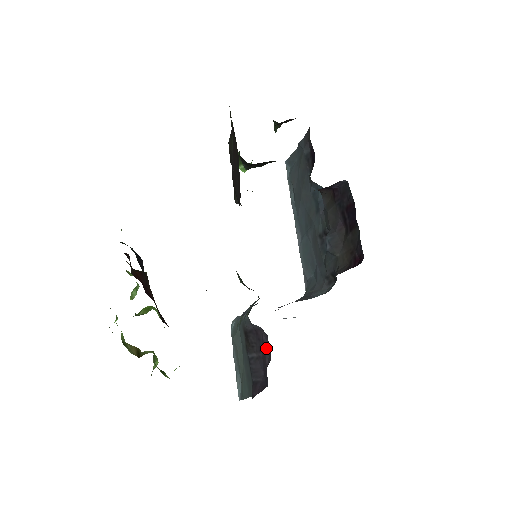
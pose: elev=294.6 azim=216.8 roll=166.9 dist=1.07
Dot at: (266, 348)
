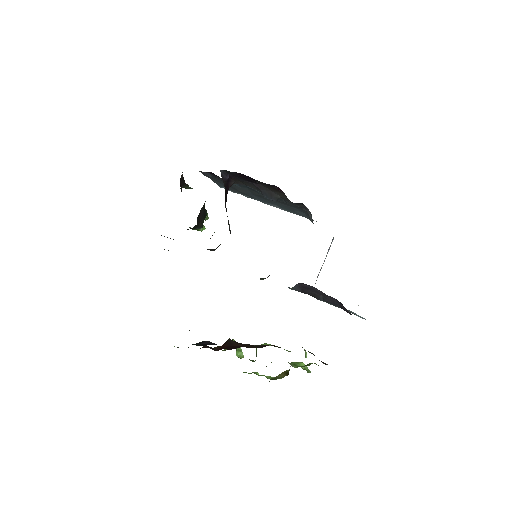
Dot at: (313, 288)
